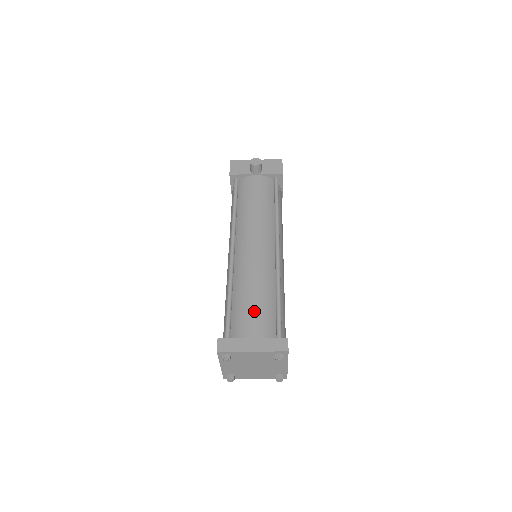
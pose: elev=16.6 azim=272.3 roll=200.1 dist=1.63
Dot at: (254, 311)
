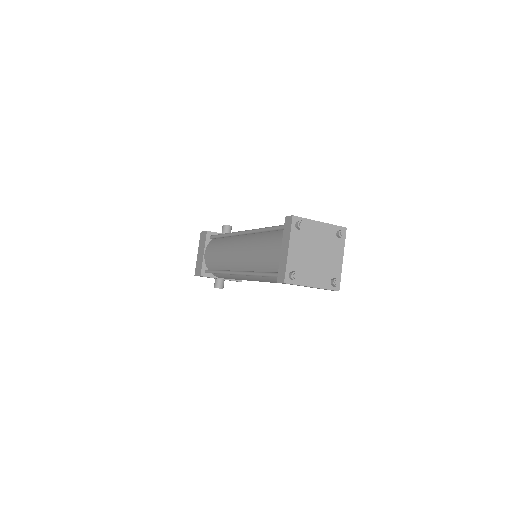
Dot at: occluded
